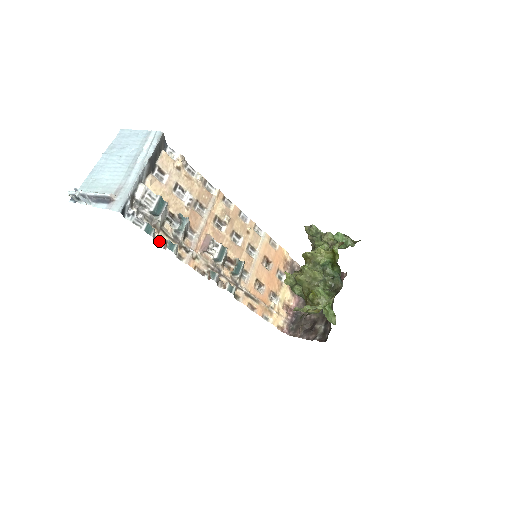
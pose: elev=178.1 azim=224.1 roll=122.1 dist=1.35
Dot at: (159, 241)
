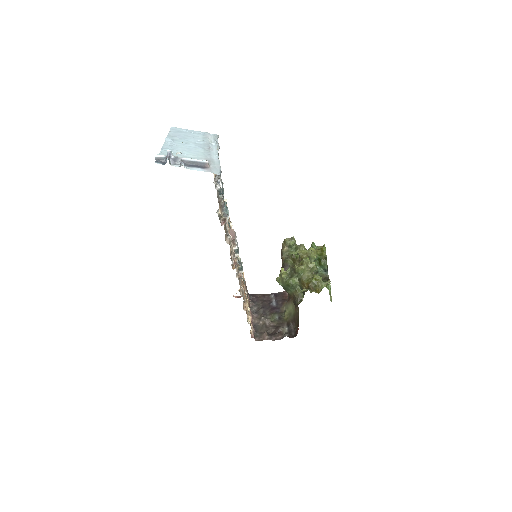
Dot at: (220, 216)
